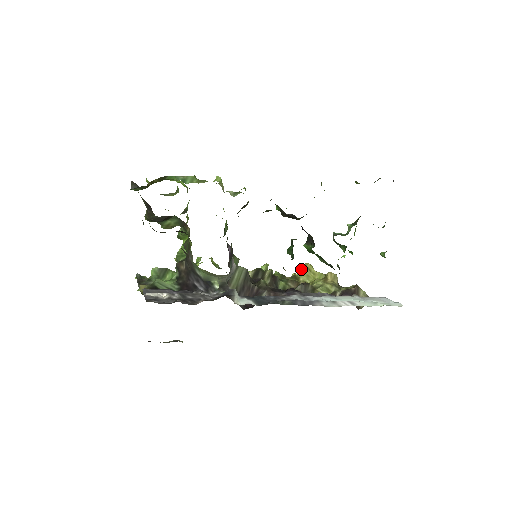
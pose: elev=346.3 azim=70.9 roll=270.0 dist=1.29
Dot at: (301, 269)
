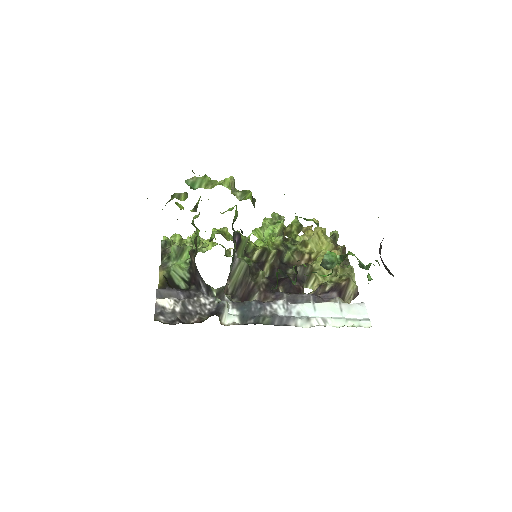
Dot at: (313, 233)
